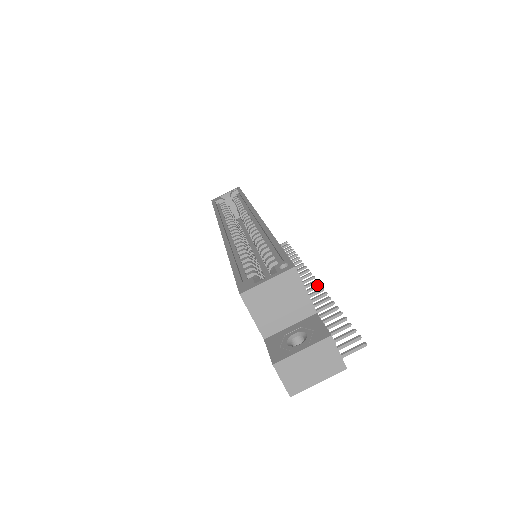
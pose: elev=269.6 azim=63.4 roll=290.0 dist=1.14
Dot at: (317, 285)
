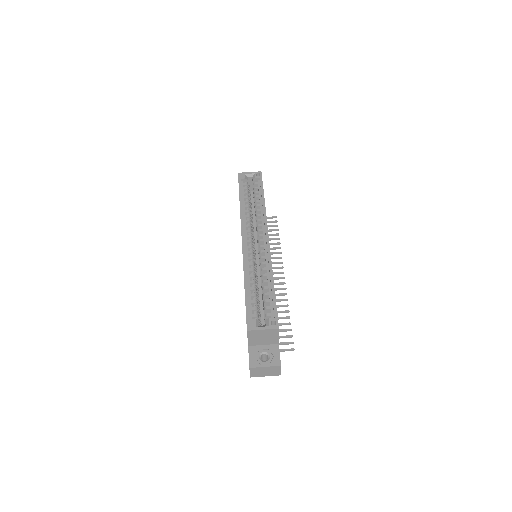
Dot at: (284, 283)
